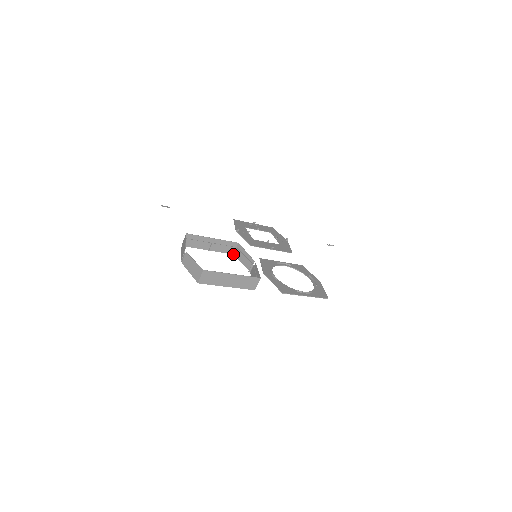
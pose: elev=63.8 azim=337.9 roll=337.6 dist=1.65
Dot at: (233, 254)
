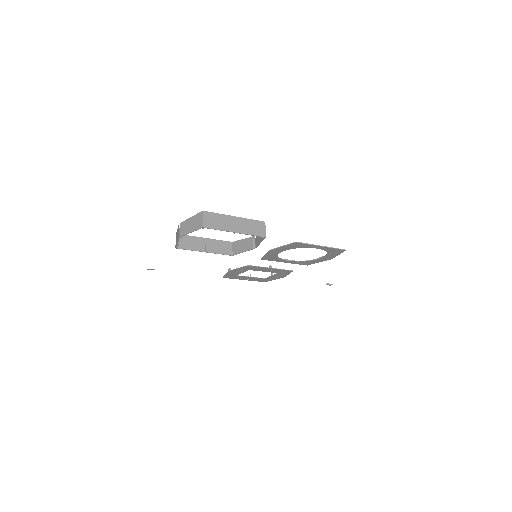
Dot at: (232, 254)
